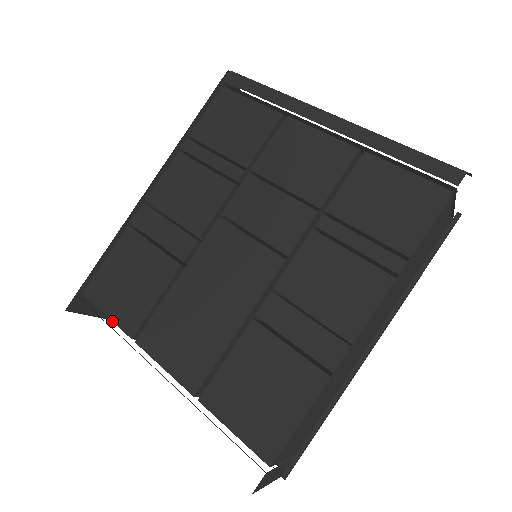
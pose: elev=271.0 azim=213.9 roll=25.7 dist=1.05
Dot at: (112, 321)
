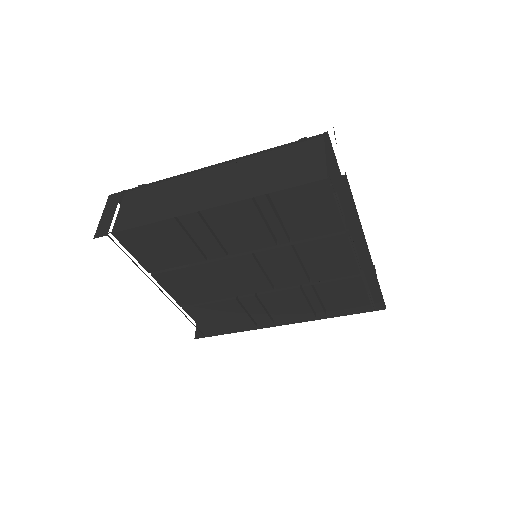
Dot at: (136, 259)
